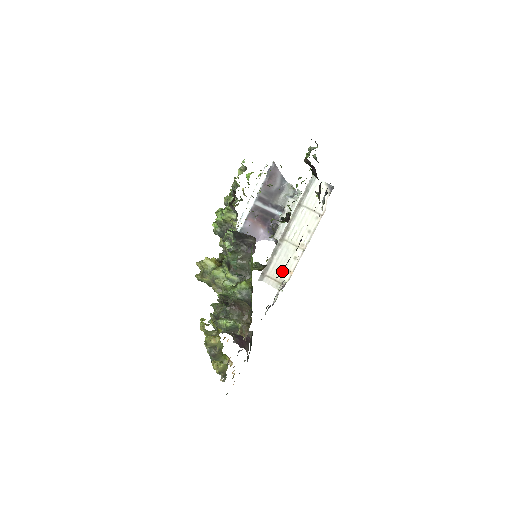
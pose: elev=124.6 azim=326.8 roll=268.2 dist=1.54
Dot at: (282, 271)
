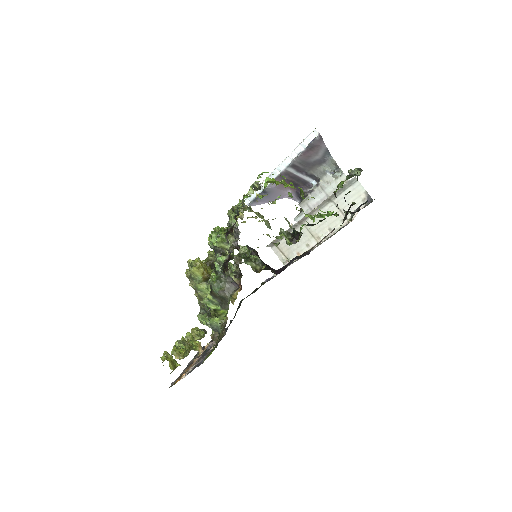
Dot at: (282, 269)
